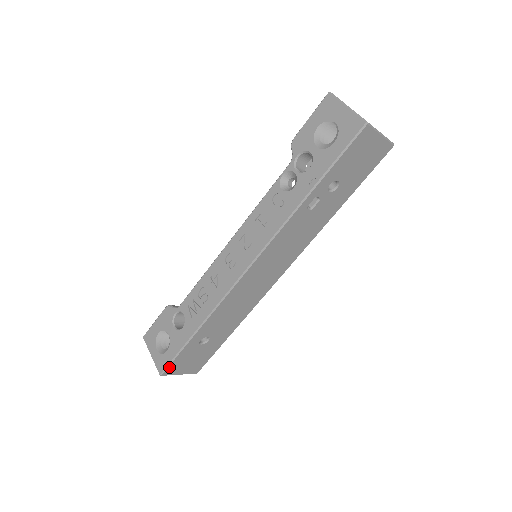
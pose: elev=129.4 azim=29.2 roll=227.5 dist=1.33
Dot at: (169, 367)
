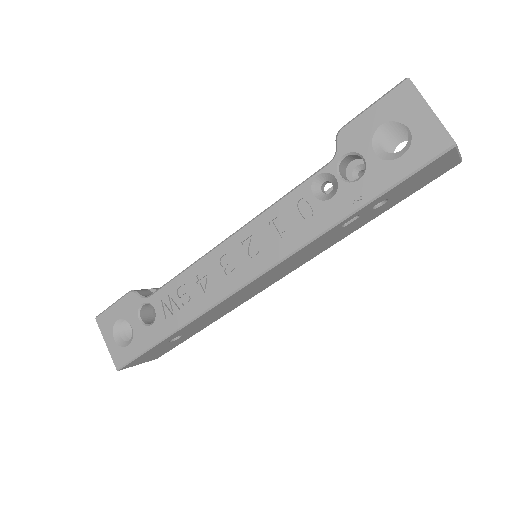
Dot at: (129, 363)
